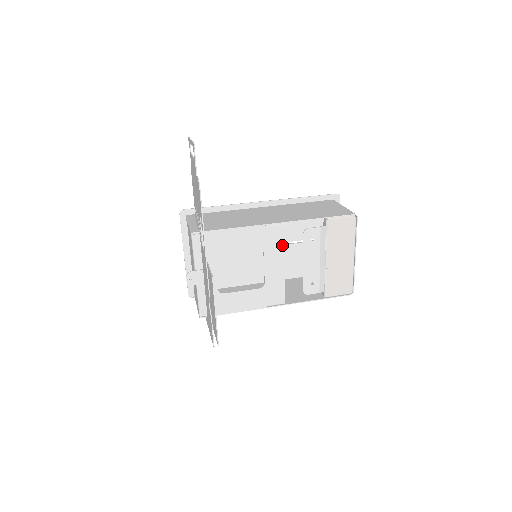
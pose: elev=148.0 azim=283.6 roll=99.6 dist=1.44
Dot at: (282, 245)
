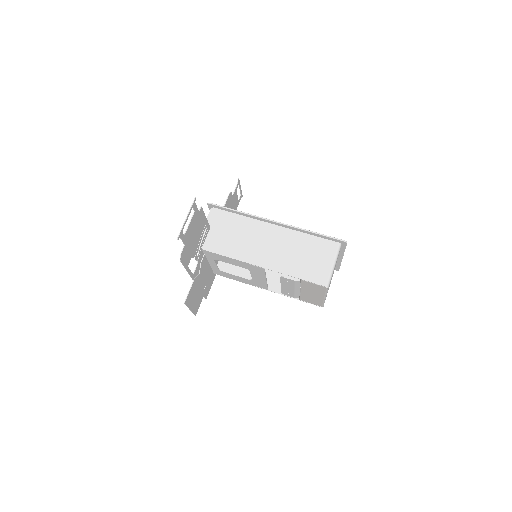
Dot at: (264, 274)
